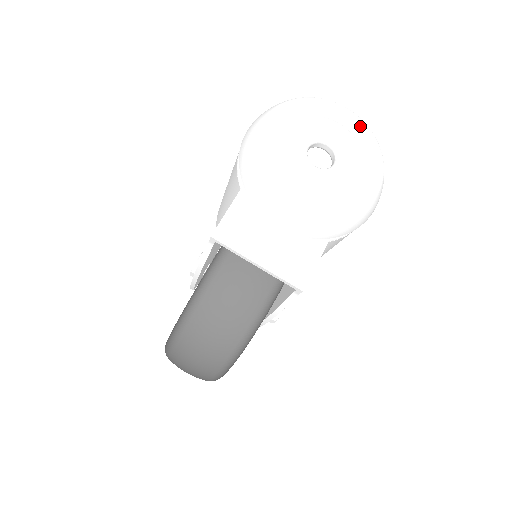
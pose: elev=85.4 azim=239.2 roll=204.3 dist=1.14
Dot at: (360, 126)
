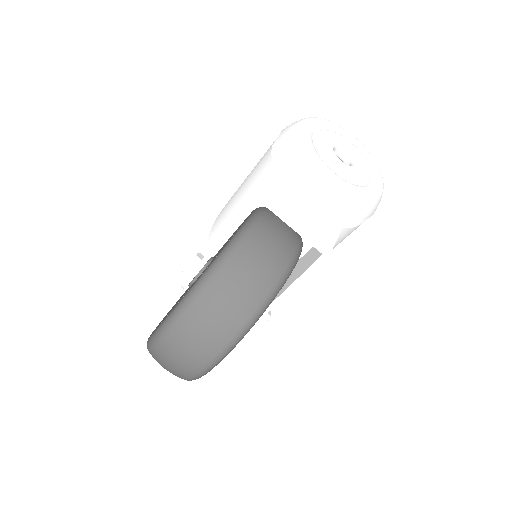
Dot at: (365, 149)
